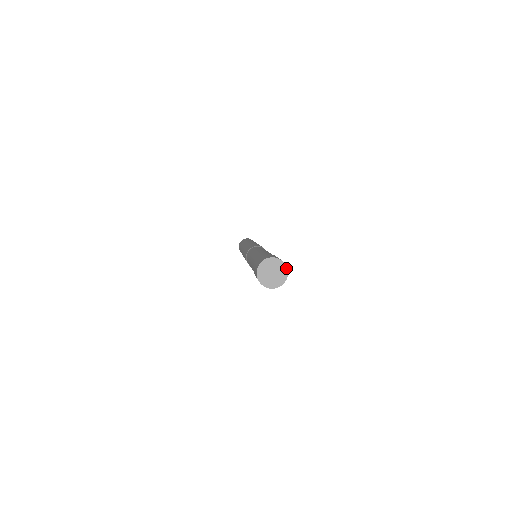
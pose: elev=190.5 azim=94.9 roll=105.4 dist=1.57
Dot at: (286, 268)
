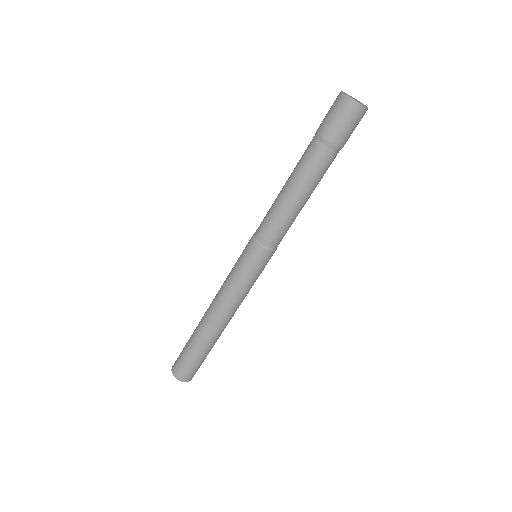
Dot at: (362, 103)
